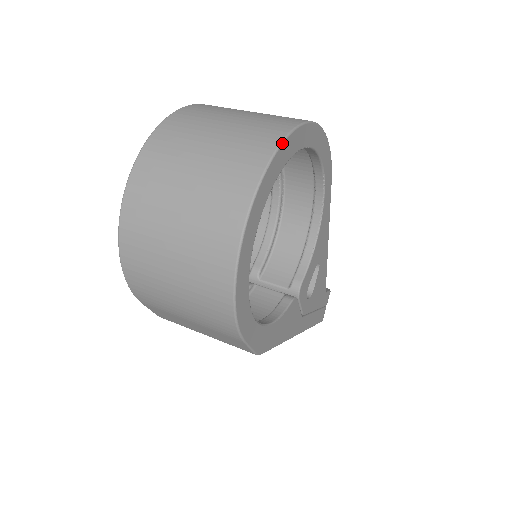
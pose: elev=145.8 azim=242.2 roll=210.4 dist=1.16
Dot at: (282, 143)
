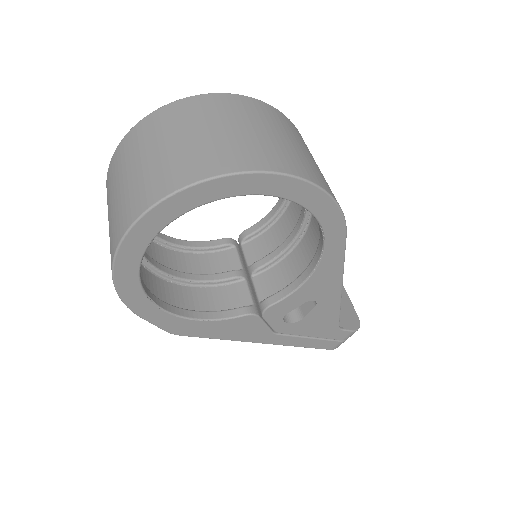
Dot at: (196, 184)
